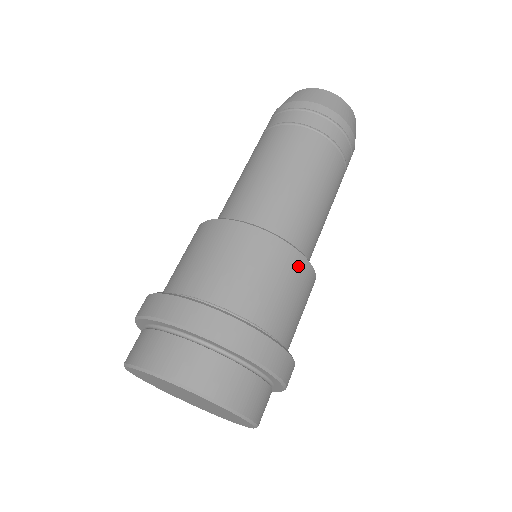
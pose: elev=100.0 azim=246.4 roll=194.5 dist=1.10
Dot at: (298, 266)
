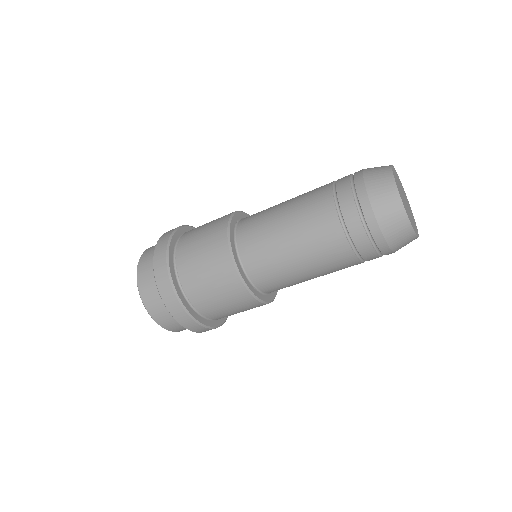
Dot at: occluded
